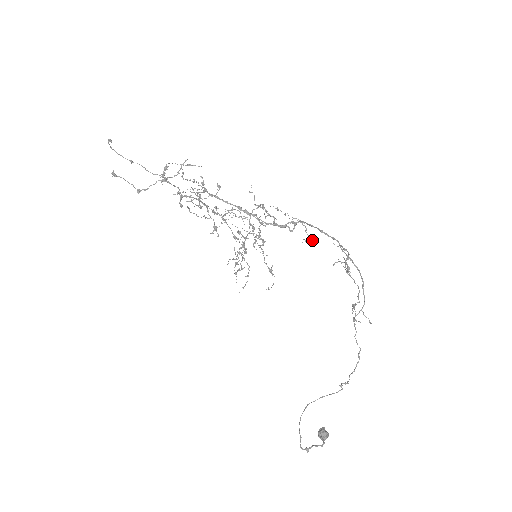
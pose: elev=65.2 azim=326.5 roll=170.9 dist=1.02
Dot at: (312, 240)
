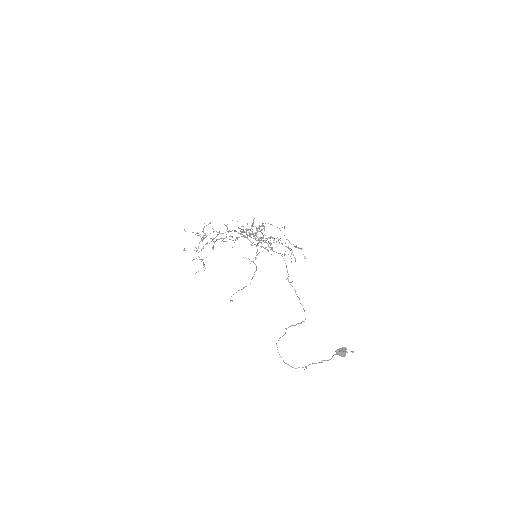
Dot at: occluded
